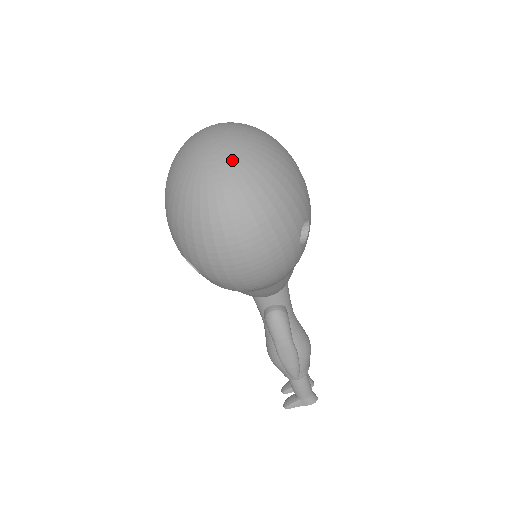
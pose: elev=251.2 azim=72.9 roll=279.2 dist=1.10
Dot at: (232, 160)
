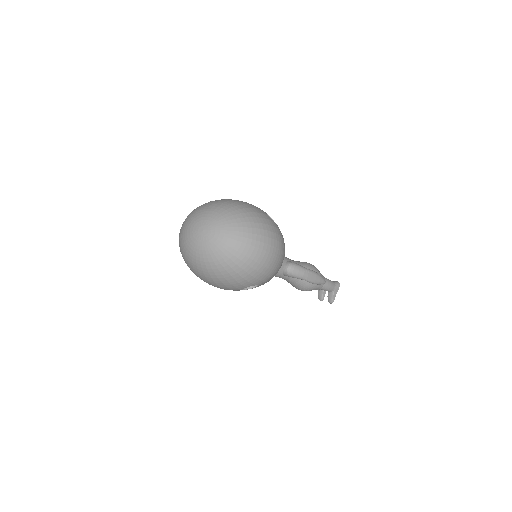
Dot at: (225, 227)
